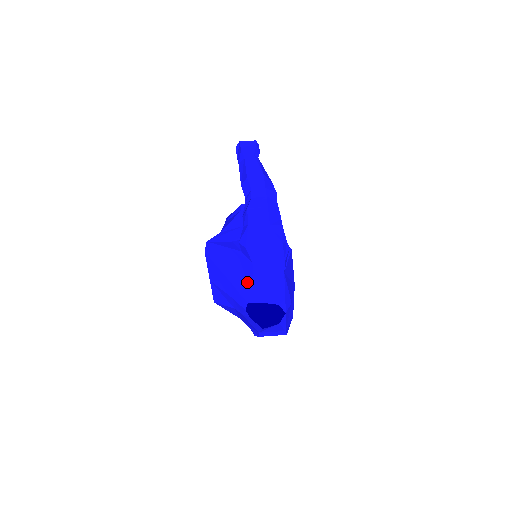
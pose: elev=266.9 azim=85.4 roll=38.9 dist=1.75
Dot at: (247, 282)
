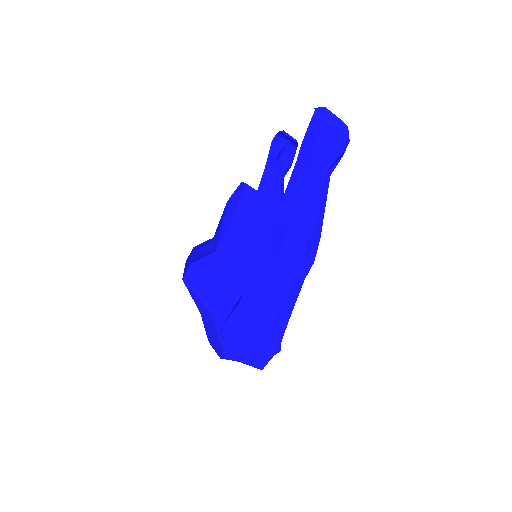
Dot at: (214, 344)
